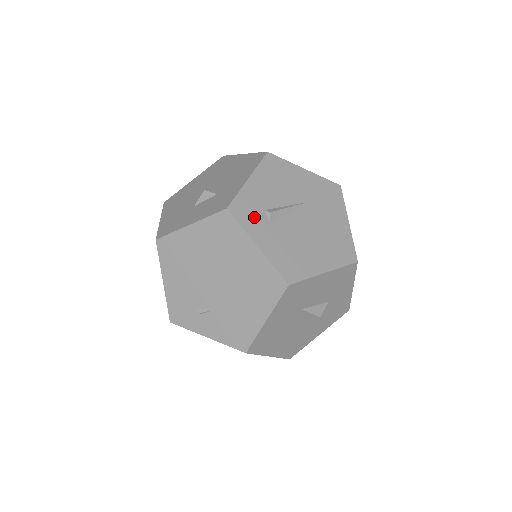
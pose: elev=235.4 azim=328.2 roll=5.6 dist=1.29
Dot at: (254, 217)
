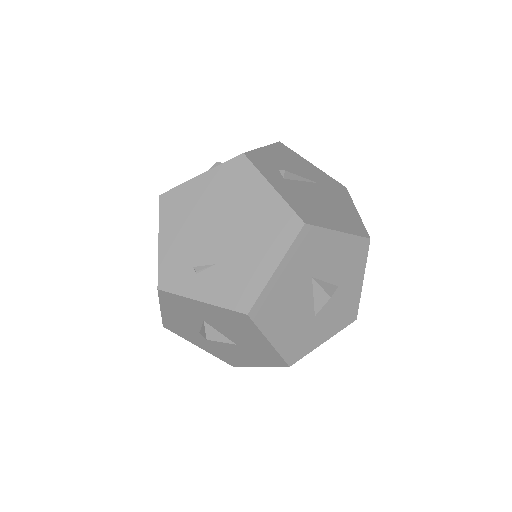
Dot at: (269, 169)
